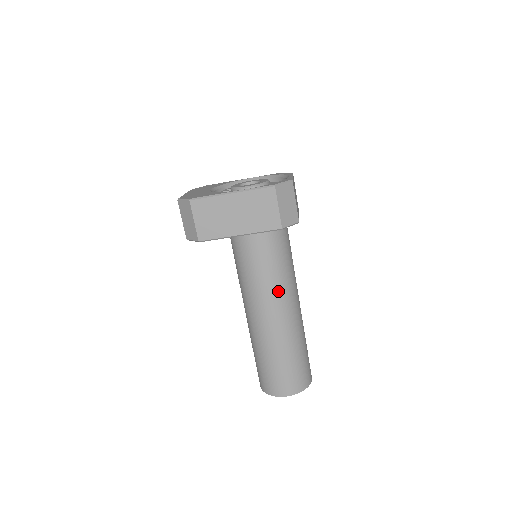
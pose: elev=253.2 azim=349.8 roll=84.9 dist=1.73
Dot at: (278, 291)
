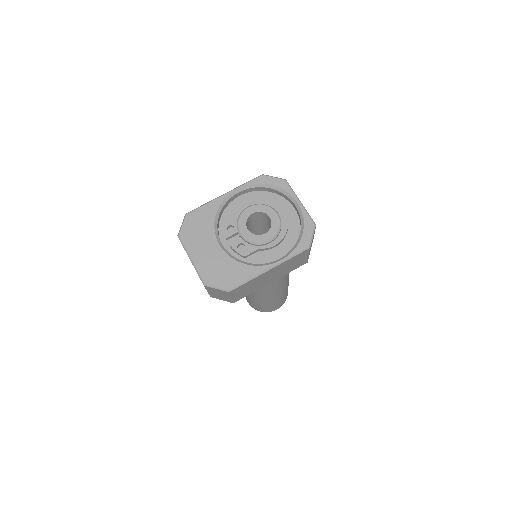
Dot at: (285, 277)
